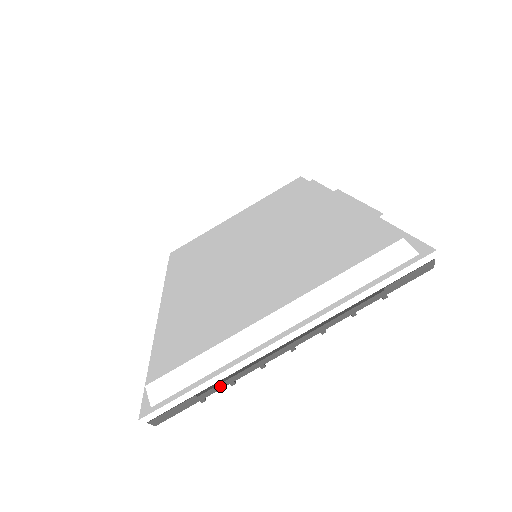
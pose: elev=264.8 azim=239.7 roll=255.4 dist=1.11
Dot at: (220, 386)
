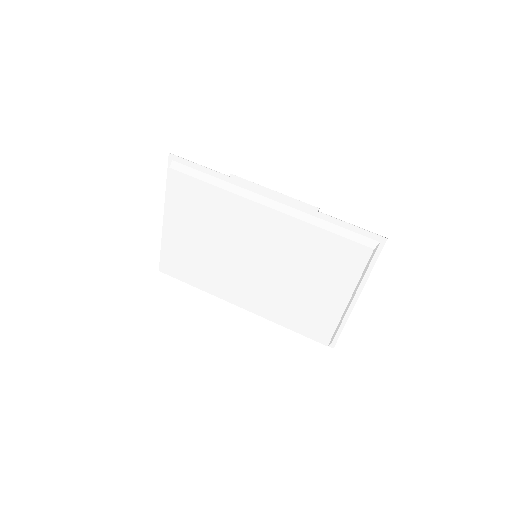
Dot at: occluded
